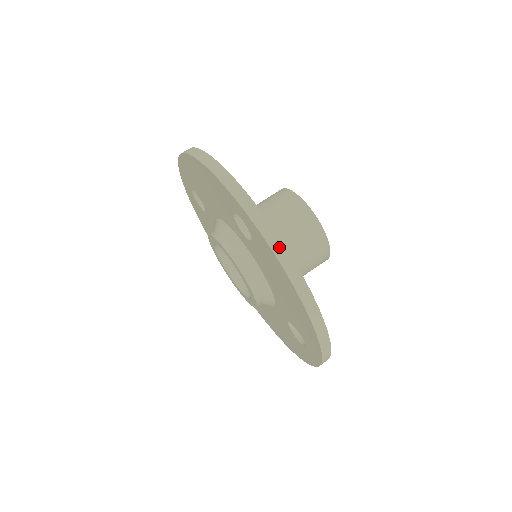
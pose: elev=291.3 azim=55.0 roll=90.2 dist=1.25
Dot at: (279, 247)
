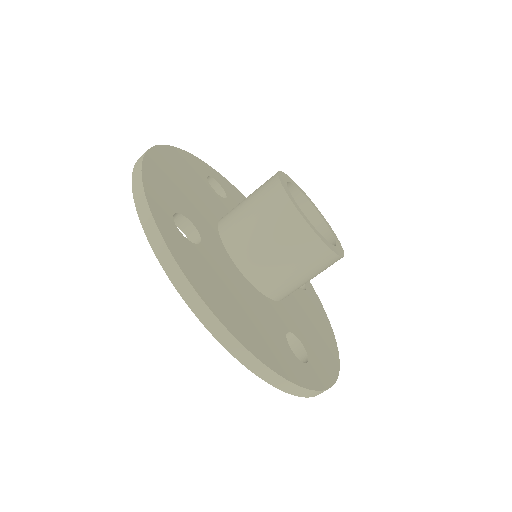
Dot at: (173, 269)
